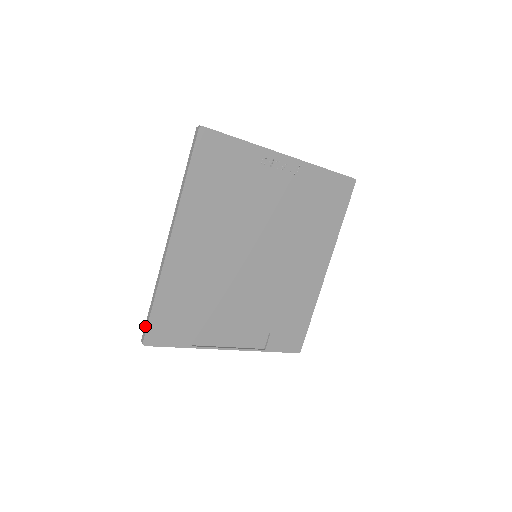
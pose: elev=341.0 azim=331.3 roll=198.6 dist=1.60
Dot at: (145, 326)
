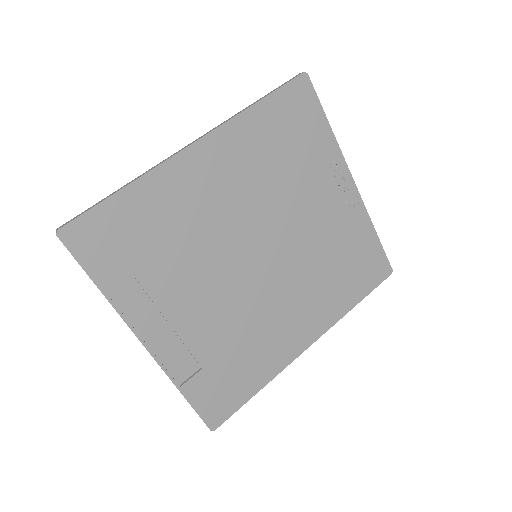
Dot at: (79, 214)
